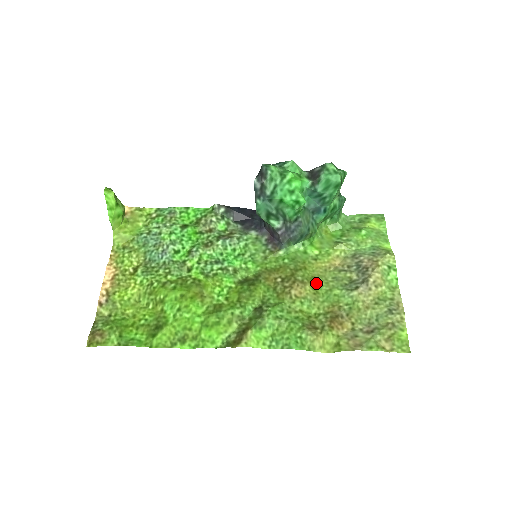
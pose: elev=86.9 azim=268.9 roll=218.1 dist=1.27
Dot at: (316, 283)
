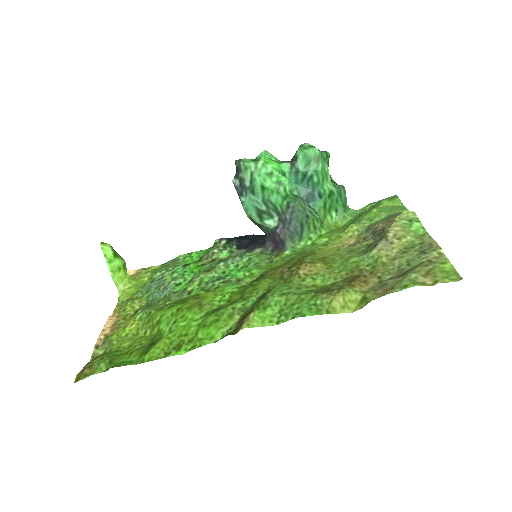
Dot at: (328, 260)
